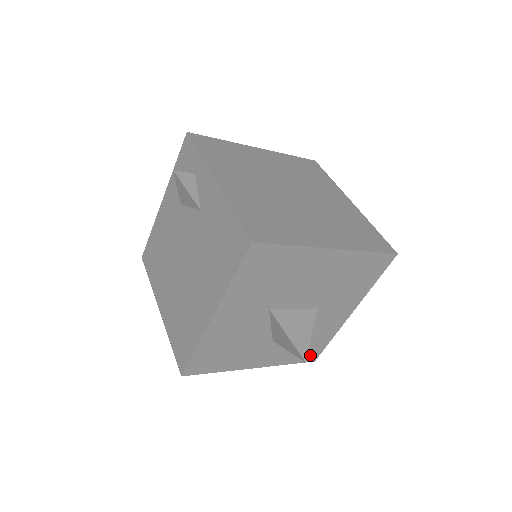
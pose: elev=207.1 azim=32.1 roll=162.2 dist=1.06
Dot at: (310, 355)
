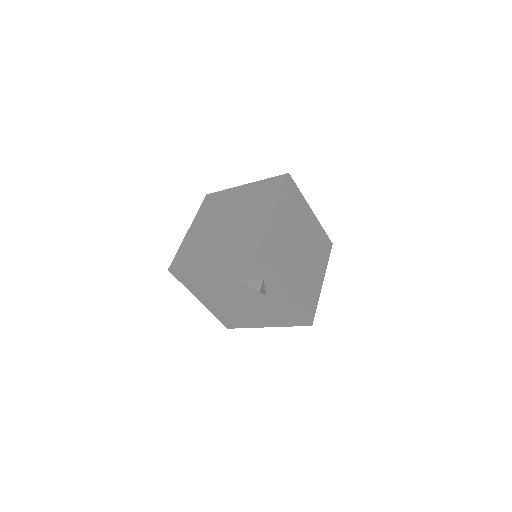
Dot at: occluded
